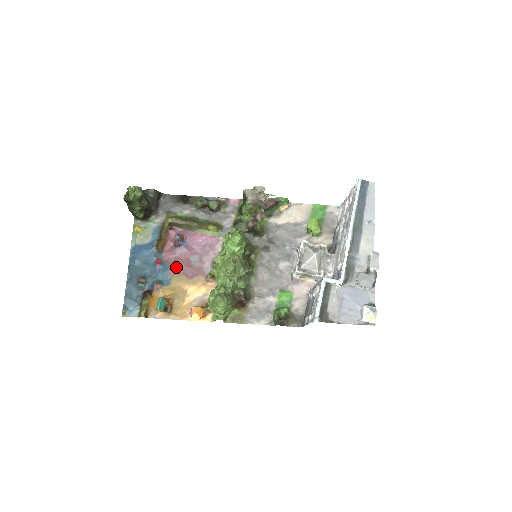
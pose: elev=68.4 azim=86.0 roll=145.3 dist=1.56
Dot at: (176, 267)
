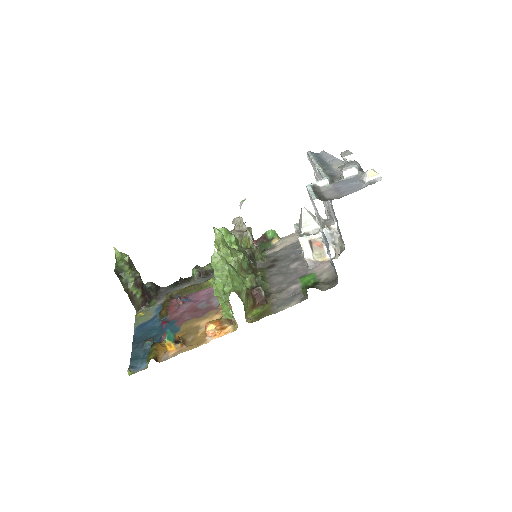
Dot at: (184, 317)
